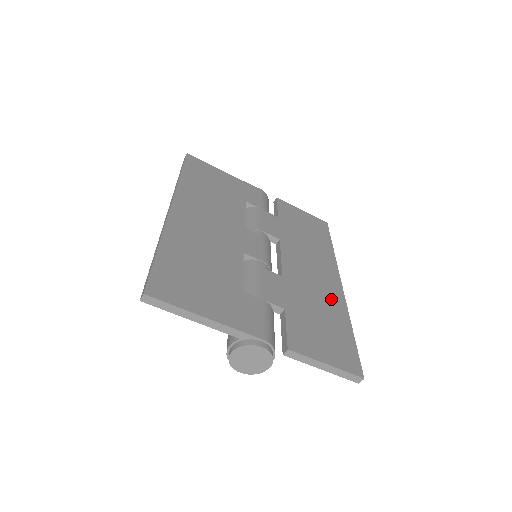
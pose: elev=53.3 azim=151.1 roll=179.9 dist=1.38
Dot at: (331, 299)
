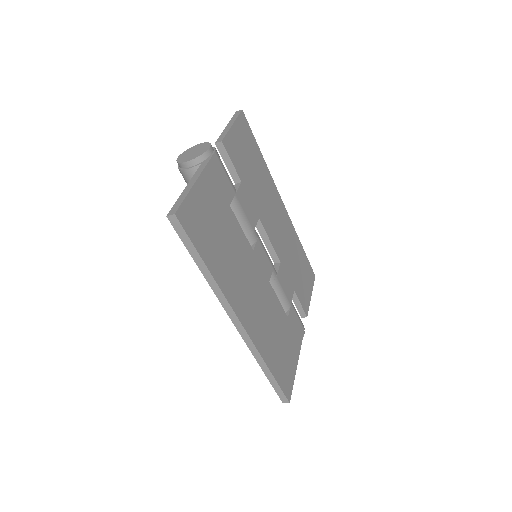
Dot at: (290, 234)
